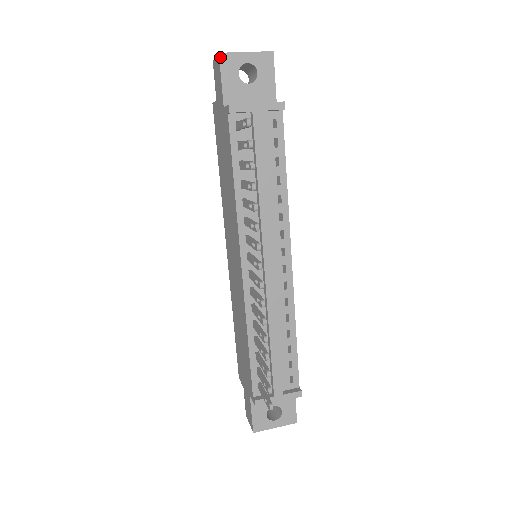
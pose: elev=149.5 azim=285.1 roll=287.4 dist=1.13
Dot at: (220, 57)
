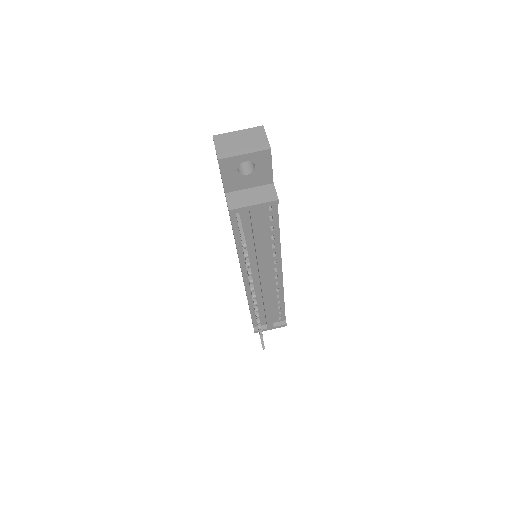
Dot at: (219, 162)
